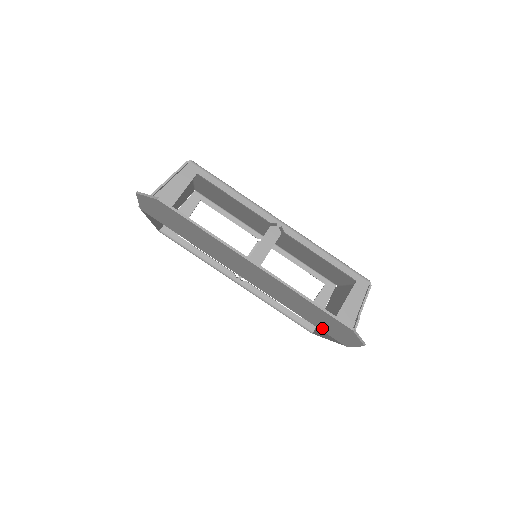
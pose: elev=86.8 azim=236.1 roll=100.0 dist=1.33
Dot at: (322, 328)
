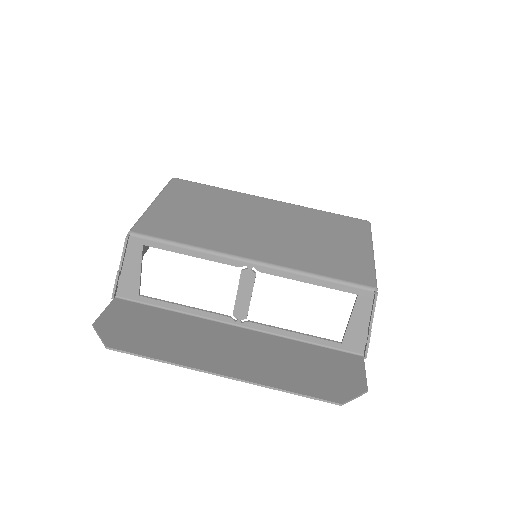
Dot at: (329, 357)
